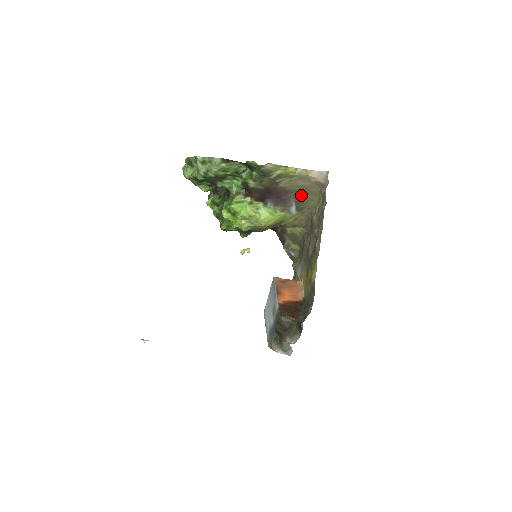
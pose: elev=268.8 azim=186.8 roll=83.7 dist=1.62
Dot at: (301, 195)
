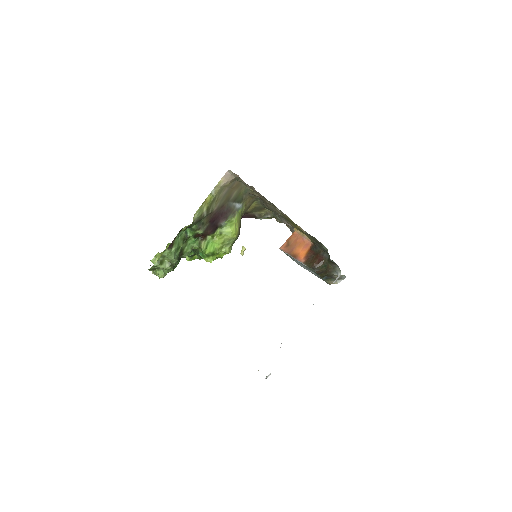
Dot at: (232, 196)
